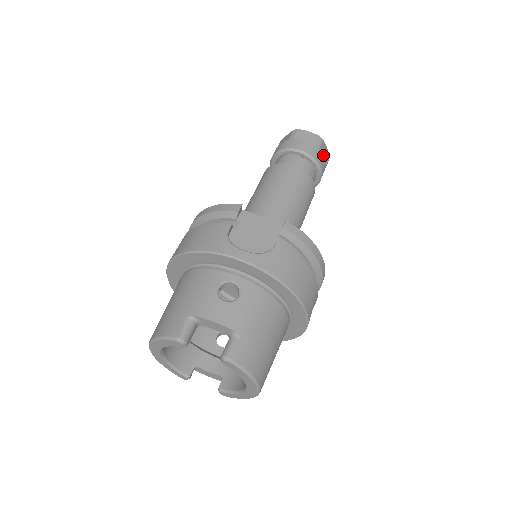
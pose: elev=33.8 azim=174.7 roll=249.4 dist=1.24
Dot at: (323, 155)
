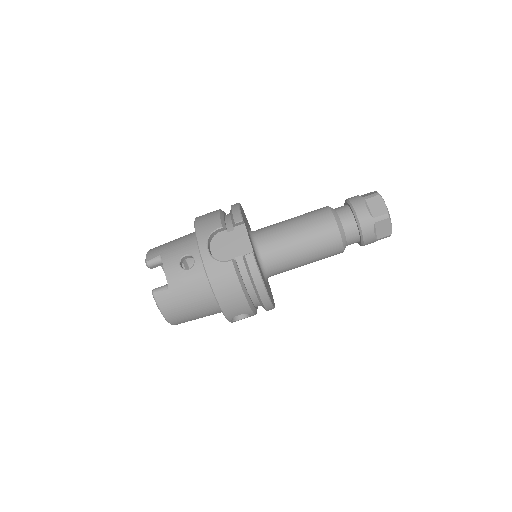
Dot at: (380, 229)
